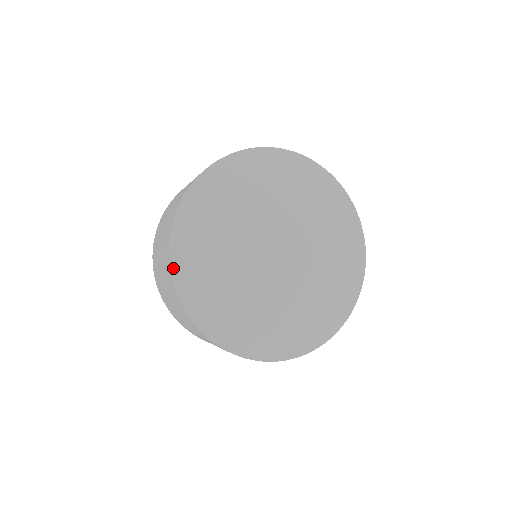
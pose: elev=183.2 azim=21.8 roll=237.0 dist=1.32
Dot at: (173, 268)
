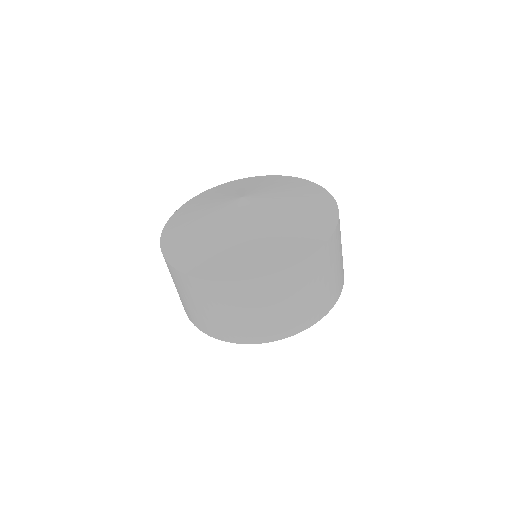
Dot at: (176, 267)
